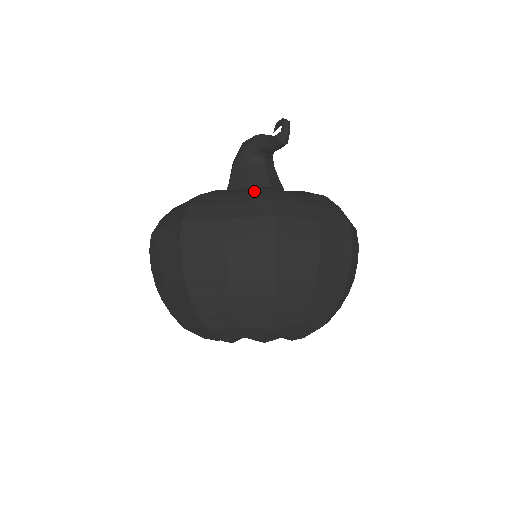
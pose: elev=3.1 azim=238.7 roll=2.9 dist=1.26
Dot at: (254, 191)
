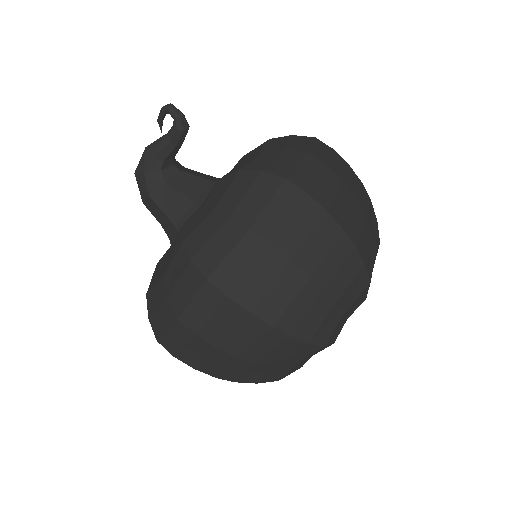
Dot at: (231, 184)
